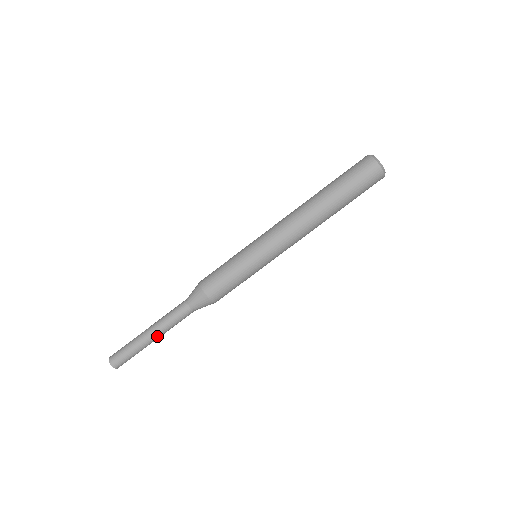
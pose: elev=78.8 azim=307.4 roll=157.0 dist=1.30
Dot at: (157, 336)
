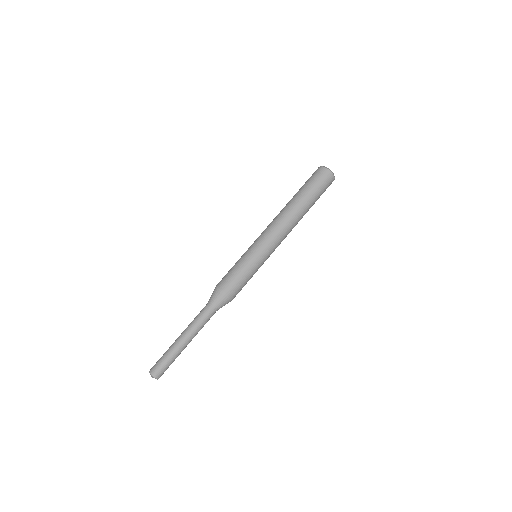
Dot at: (188, 339)
